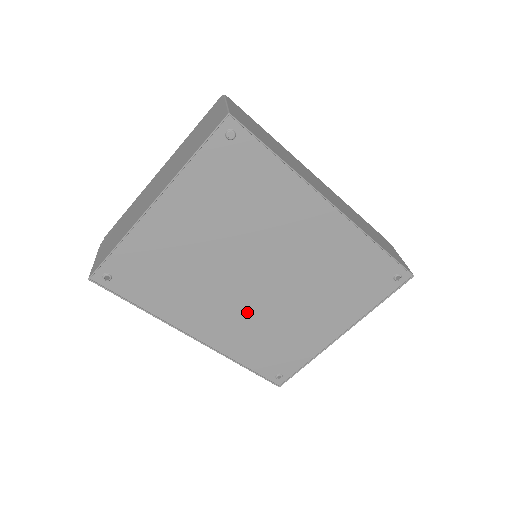
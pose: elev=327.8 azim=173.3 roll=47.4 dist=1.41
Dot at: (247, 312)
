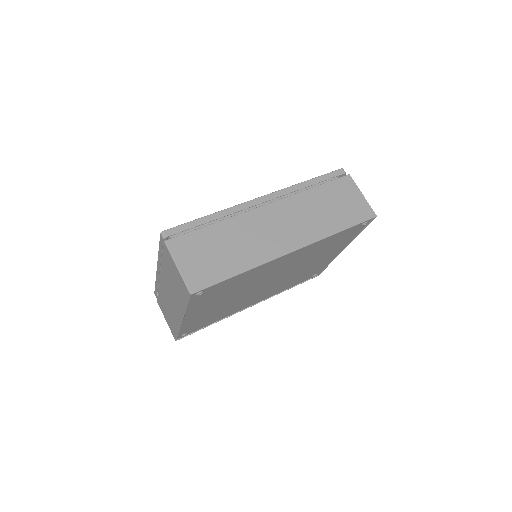
Dot at: (273, 287)
